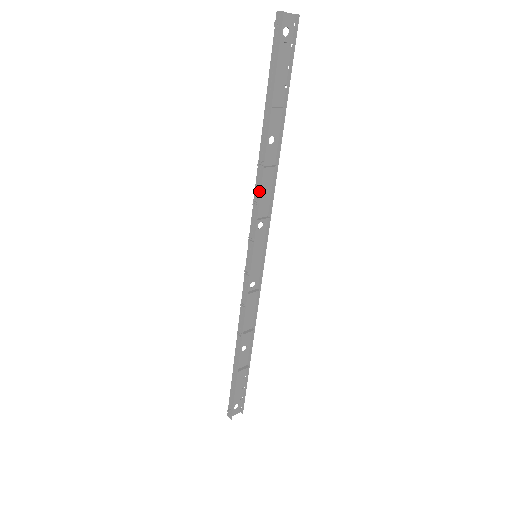
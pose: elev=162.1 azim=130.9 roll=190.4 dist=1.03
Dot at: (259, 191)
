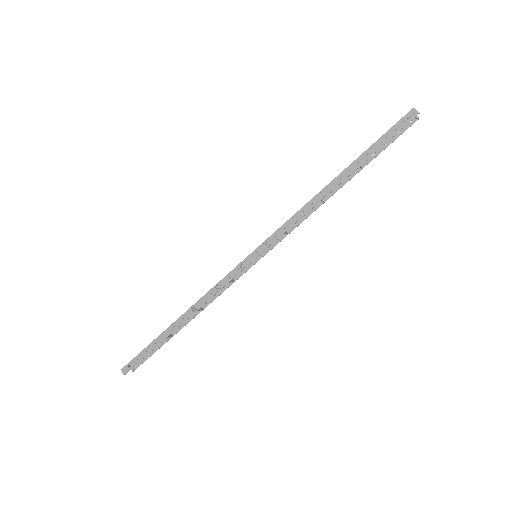
Dot at: (303, 214)
